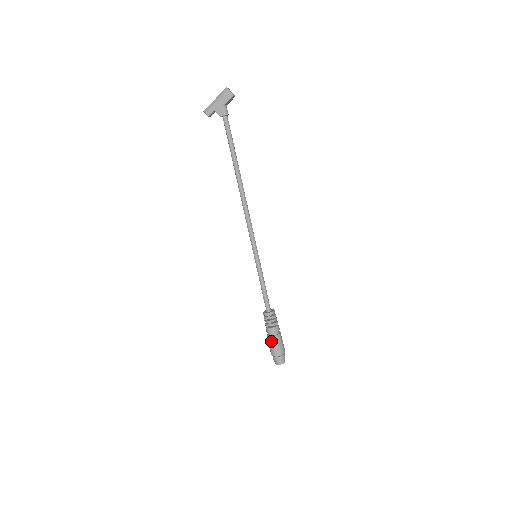
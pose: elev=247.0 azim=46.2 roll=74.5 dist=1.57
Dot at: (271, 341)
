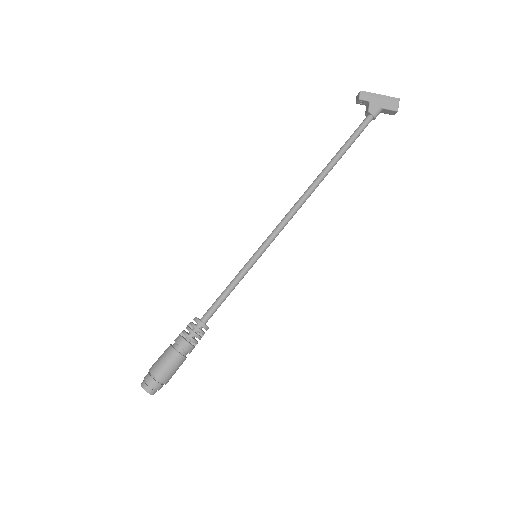
Dot at: (170, 355)
